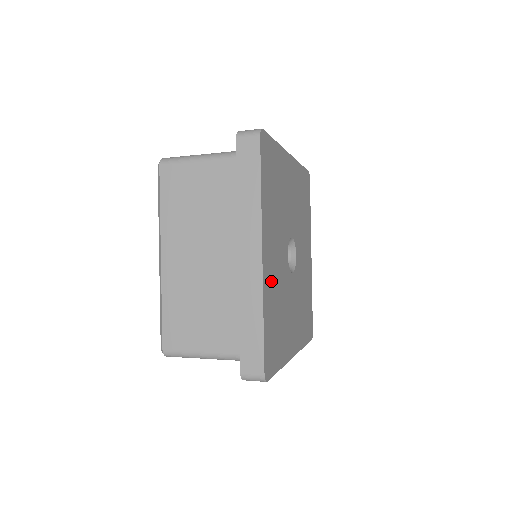
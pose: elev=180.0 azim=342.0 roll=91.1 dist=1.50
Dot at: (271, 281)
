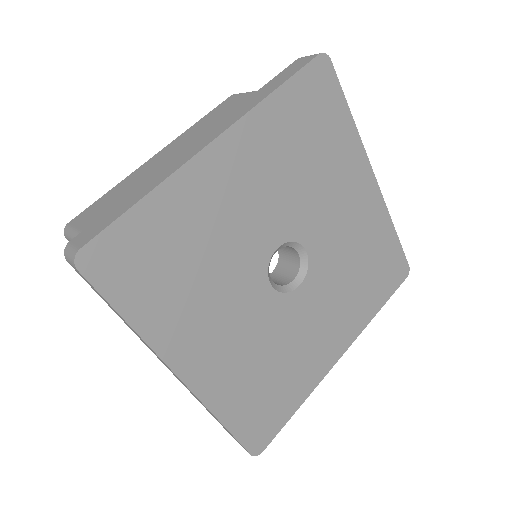
Dot at: (209, 198)
